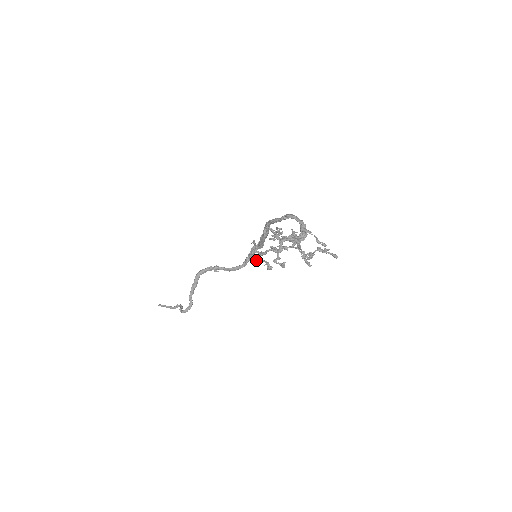
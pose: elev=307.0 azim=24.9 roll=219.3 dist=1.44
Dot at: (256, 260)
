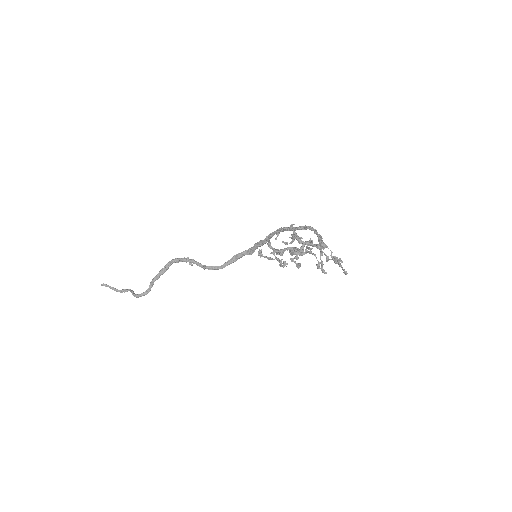
Dot at: (265, 256)
